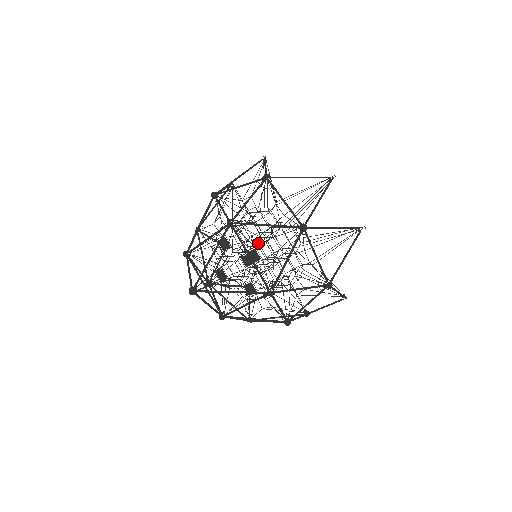
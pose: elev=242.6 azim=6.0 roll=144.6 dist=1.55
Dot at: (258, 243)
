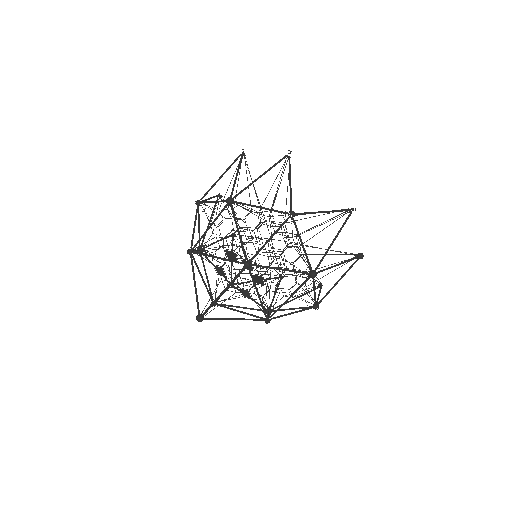
Dot at: occluded
